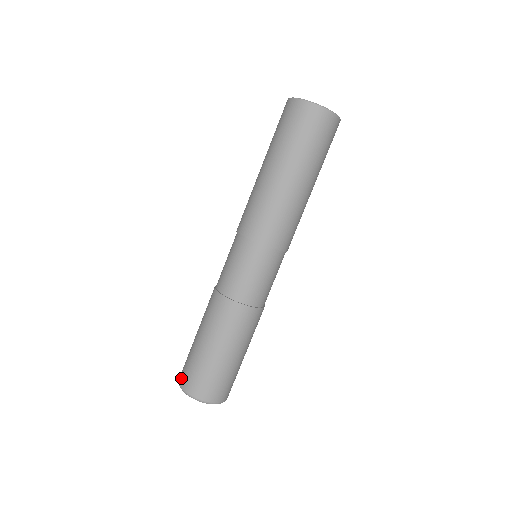
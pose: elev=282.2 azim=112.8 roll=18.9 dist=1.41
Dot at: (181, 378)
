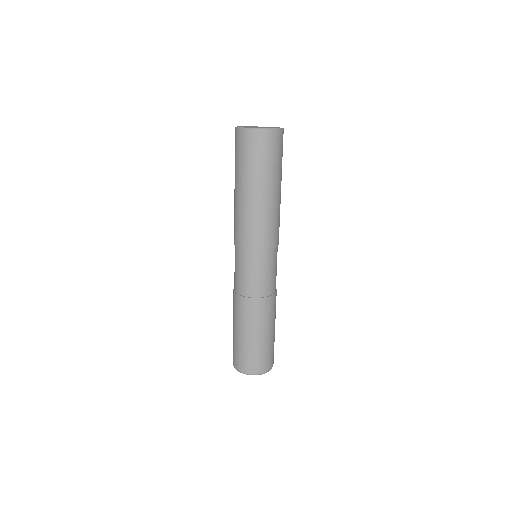
Dot at: (234, 363)
